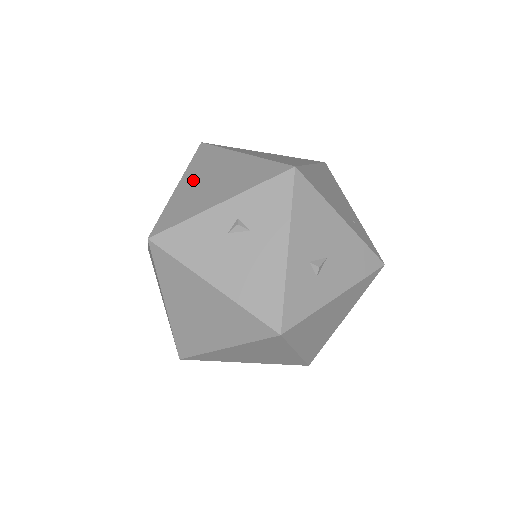
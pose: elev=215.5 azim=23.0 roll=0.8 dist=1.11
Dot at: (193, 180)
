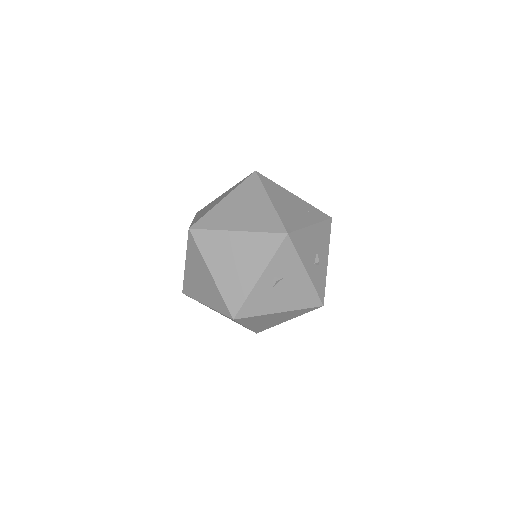
Dot at: (220, 266)
